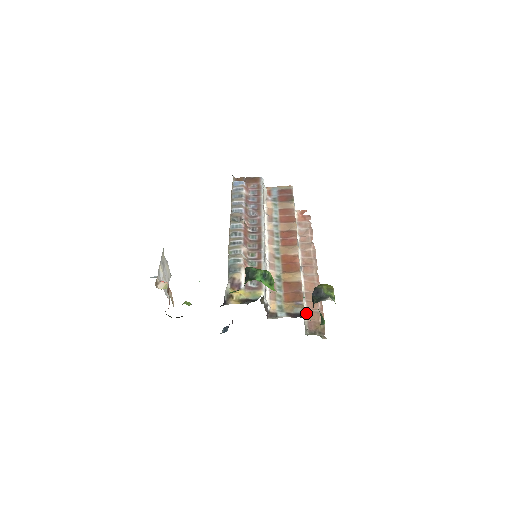
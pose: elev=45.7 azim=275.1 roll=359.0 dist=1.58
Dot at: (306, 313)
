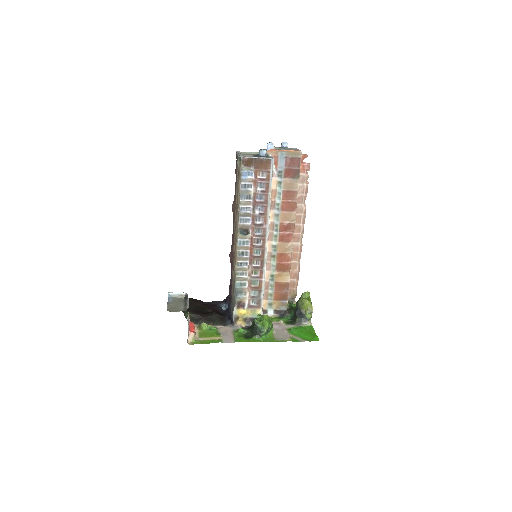
Dot at: occluded
